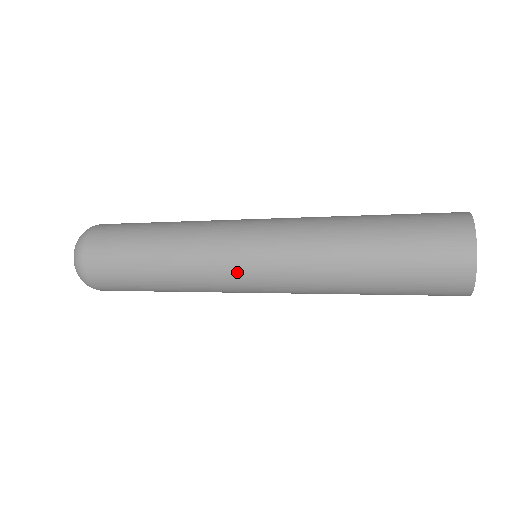
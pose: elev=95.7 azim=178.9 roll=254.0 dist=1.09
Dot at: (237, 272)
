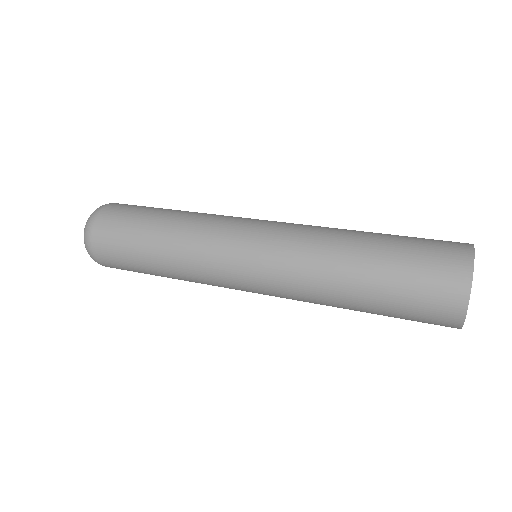
Dot at: (234, 253)
